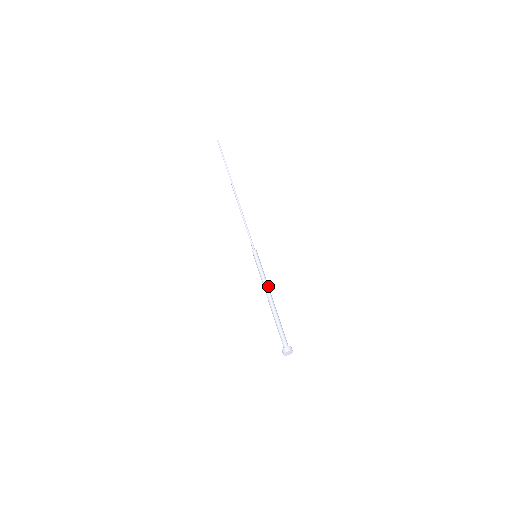
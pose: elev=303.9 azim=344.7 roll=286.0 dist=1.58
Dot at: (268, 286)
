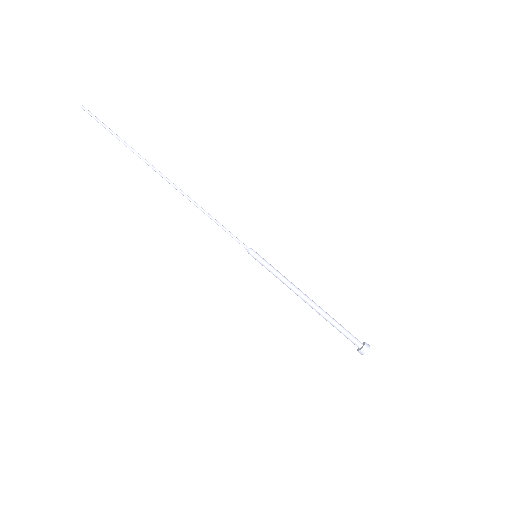
Dot at: (295, 288)
